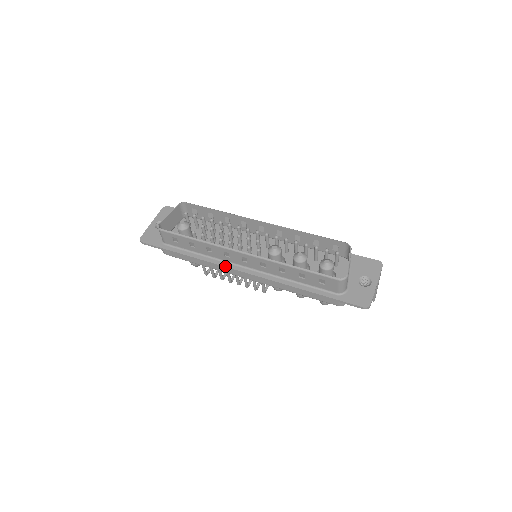
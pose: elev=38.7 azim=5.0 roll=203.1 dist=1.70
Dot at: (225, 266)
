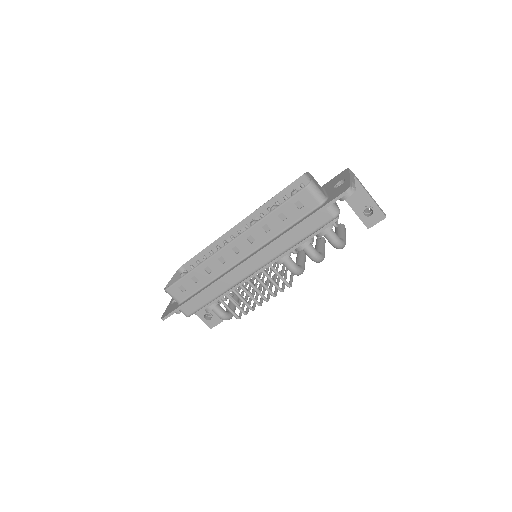
Dot at: (228, 272)
